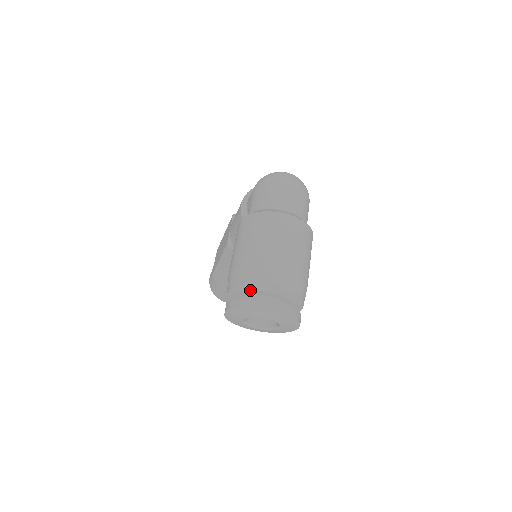
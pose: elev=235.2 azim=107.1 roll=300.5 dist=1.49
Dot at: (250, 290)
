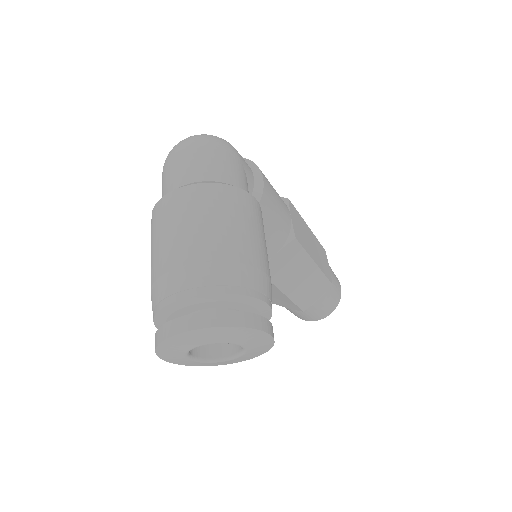
Dot at: (165, 318)
